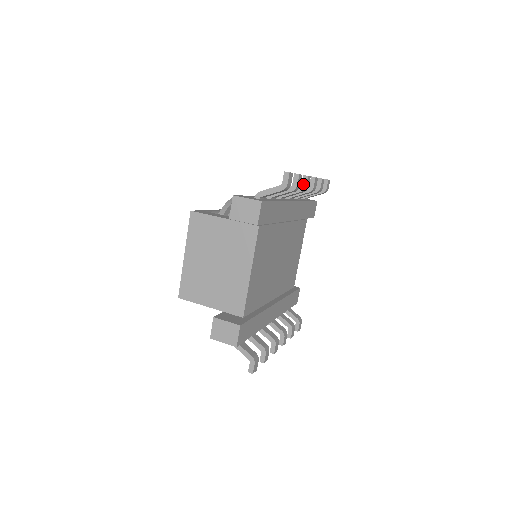
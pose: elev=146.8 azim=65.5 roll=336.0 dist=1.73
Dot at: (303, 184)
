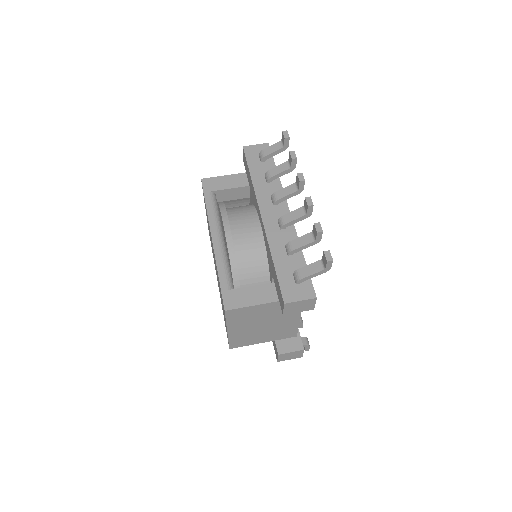
Dot at: (309, 212)
